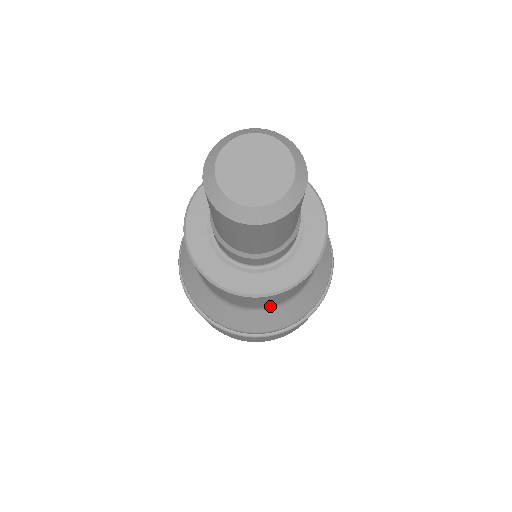
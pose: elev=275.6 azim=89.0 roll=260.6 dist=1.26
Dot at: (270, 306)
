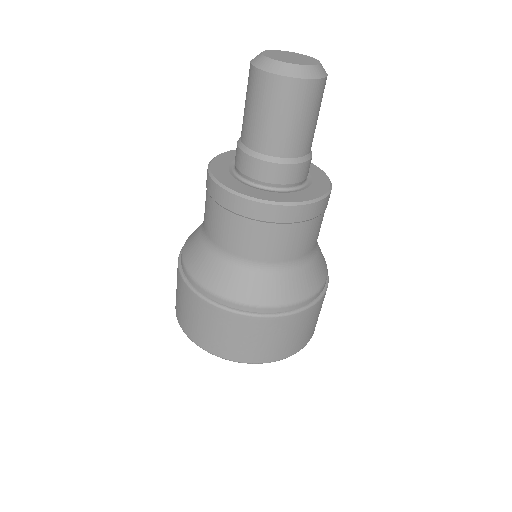
Dot at: (262, 263)
